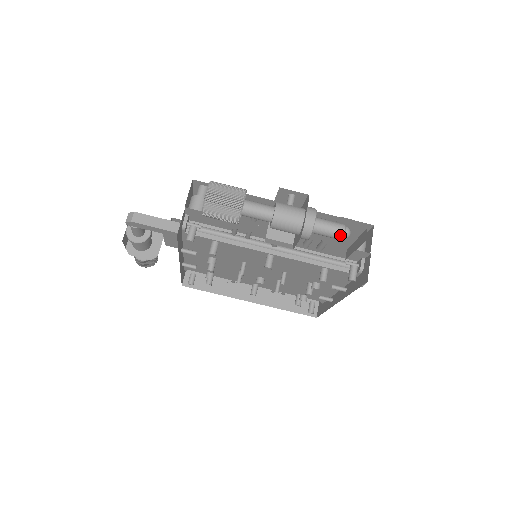
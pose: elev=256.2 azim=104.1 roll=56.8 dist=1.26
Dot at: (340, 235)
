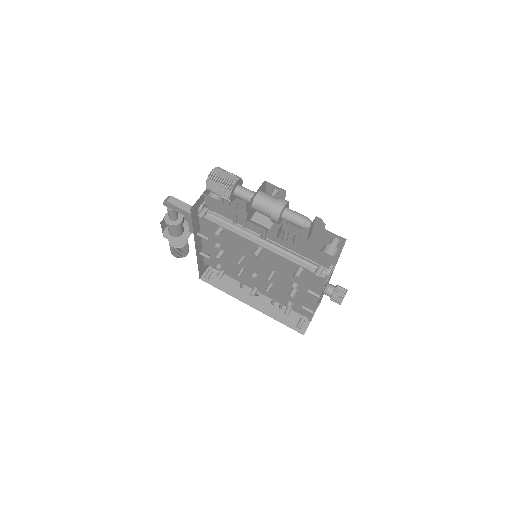
Dot at: (302, 224)
